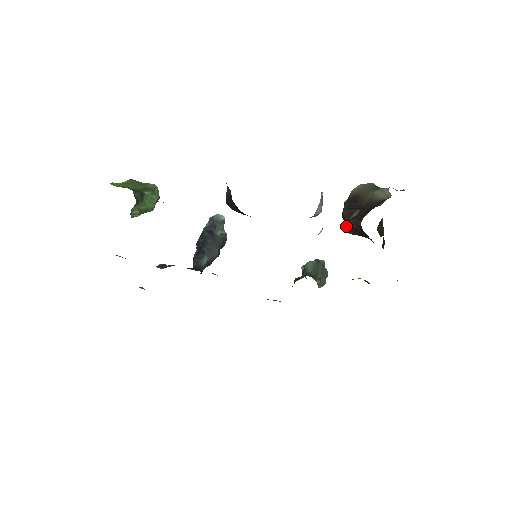
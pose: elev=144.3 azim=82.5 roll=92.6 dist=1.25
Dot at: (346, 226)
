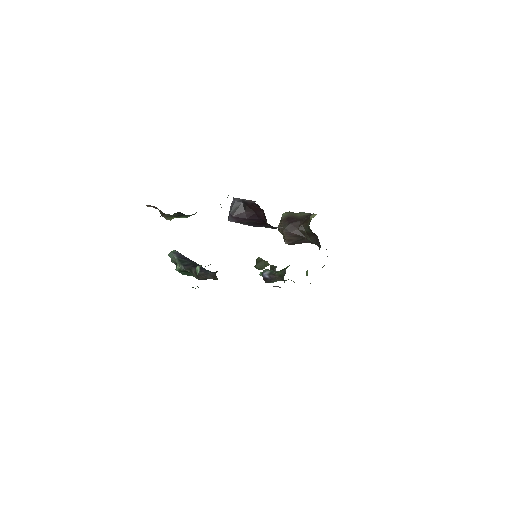
Dot at: (285, 238)
